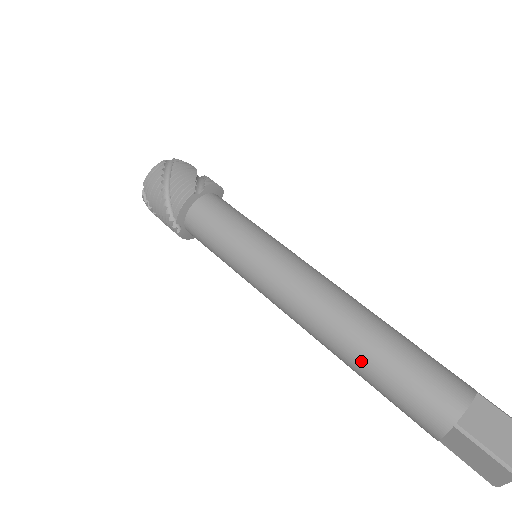
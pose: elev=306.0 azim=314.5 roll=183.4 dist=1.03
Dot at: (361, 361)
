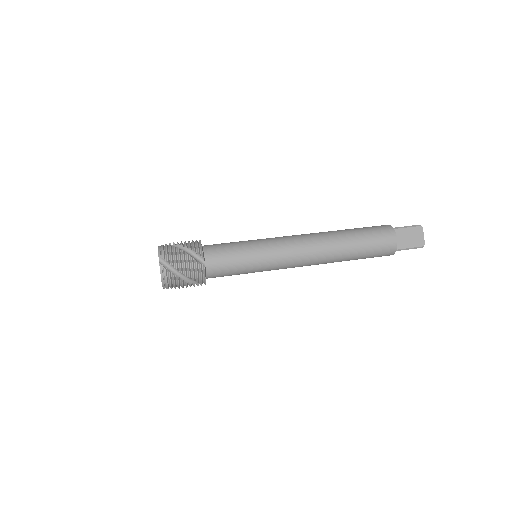
Dot at: (348, 260)
